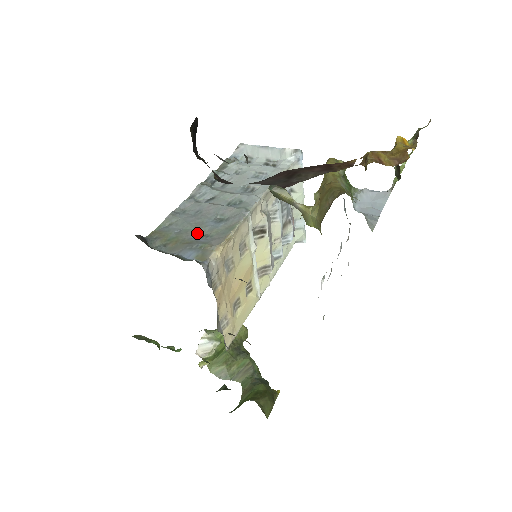
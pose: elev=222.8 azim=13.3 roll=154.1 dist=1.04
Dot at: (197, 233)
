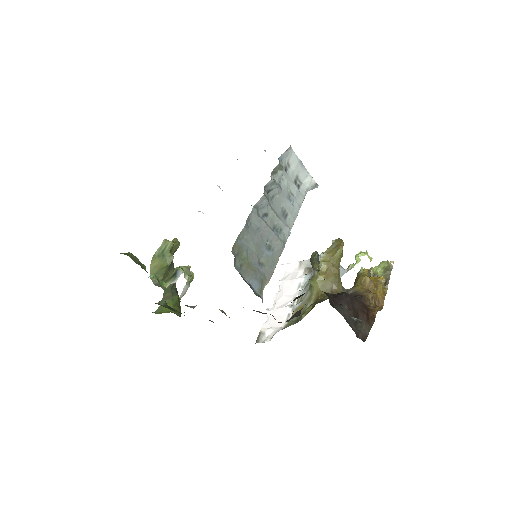
Dot at: (258, 259)
